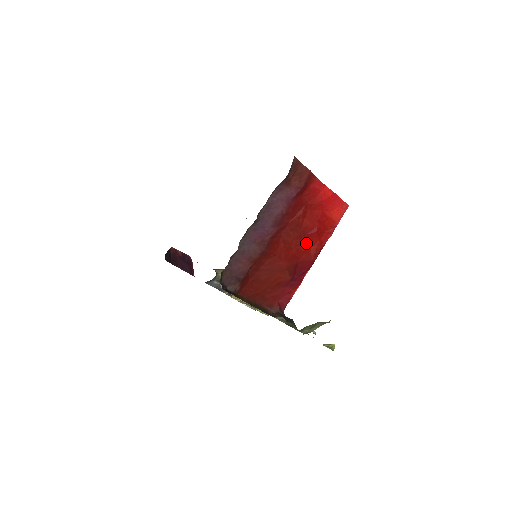
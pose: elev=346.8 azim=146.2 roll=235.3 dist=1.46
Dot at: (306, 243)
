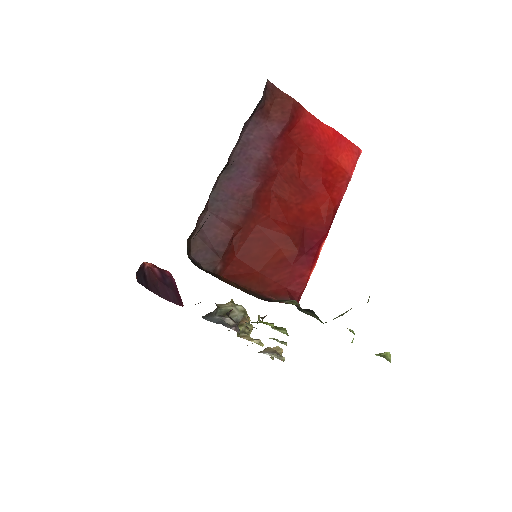
Dot at: (311, 201)
